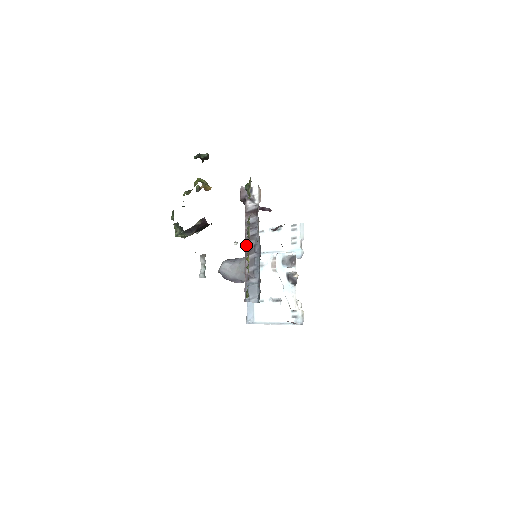
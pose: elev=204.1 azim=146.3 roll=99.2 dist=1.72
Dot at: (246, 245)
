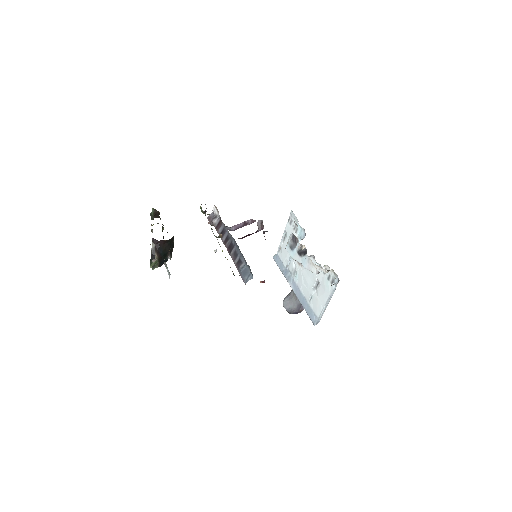
Dot at: (226, 247)
